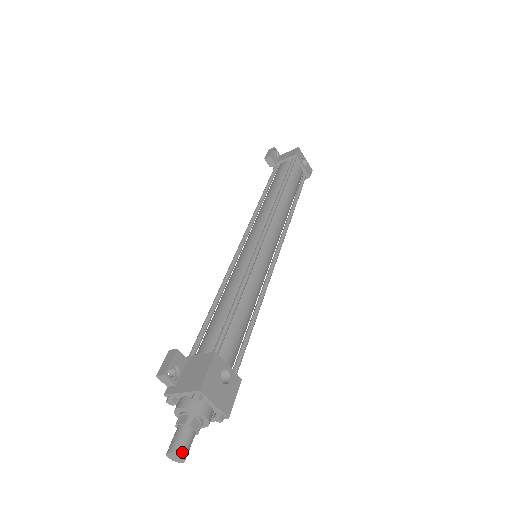
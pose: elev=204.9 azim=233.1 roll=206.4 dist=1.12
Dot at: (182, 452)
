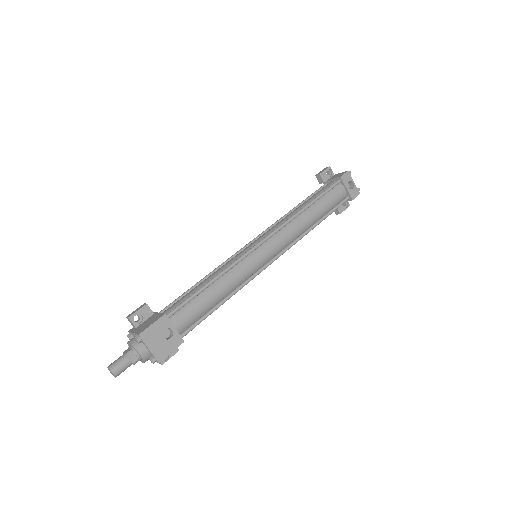
Dot at: (114, 370)
